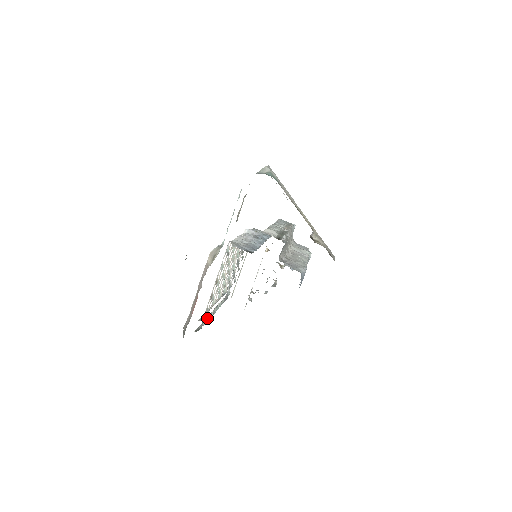
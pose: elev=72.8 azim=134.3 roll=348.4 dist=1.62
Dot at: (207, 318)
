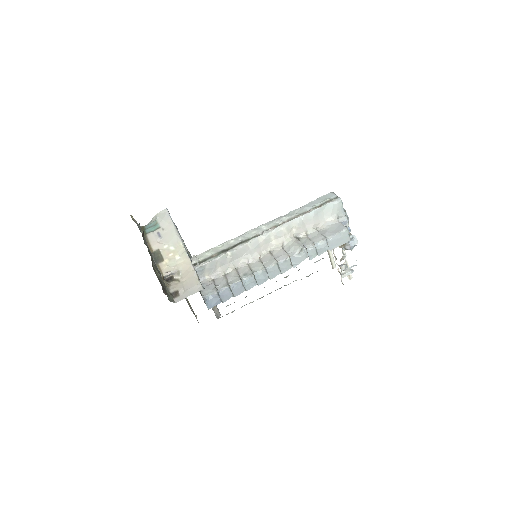
Dot at: (249, 303)
